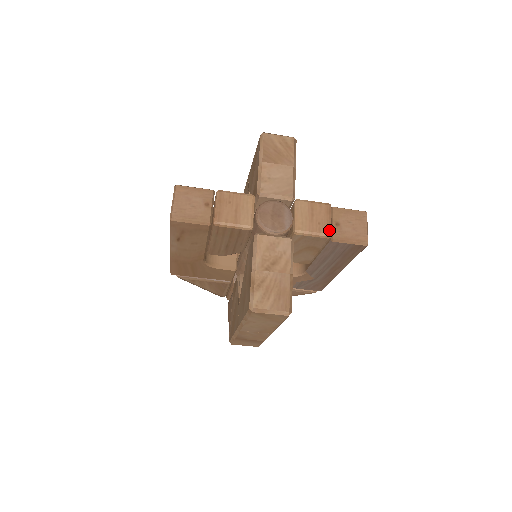
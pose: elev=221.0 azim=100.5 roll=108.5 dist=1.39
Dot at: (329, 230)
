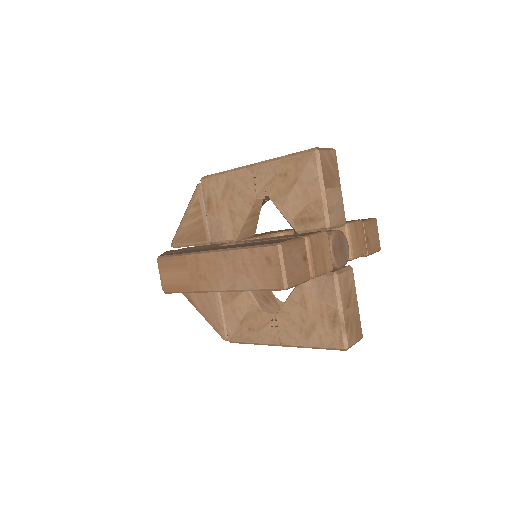
Dot at: (366, 248)
